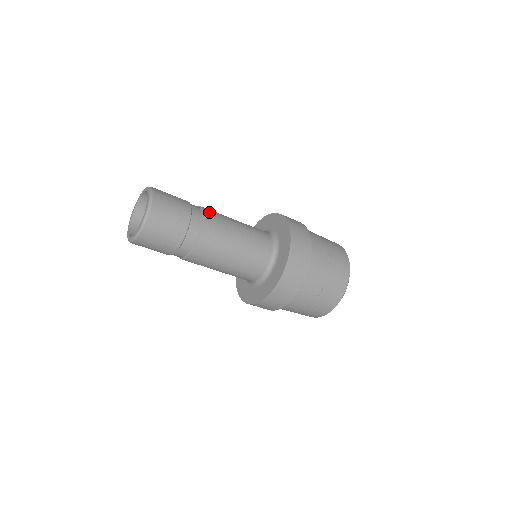
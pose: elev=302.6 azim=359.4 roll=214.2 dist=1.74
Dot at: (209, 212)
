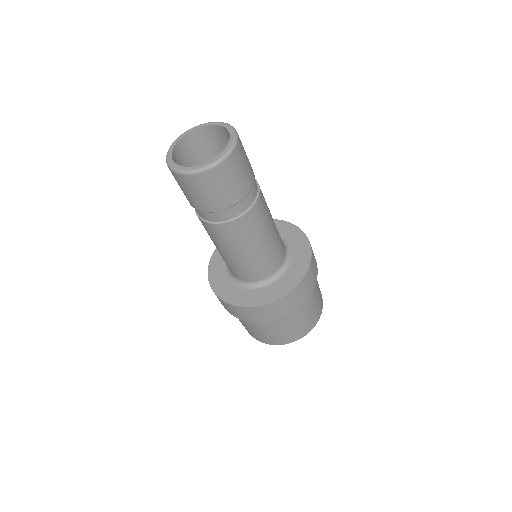
Dot at: (262, 195)
